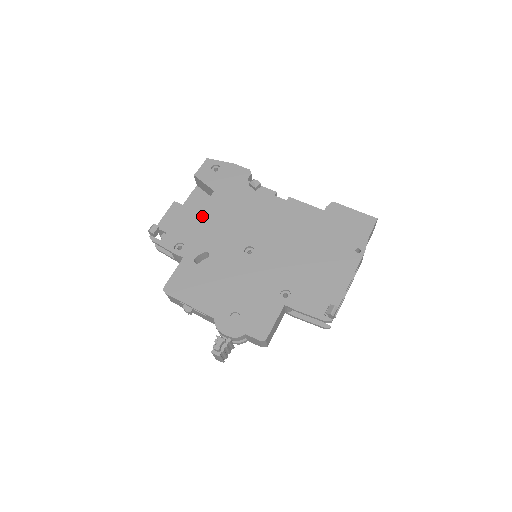
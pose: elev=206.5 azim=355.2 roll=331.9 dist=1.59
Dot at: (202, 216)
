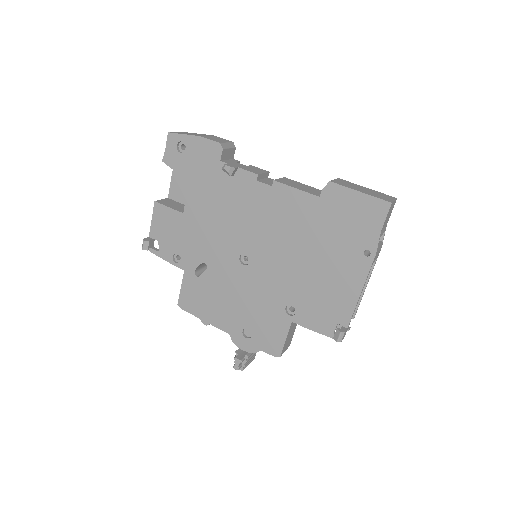
Dot at: (187, 219)
